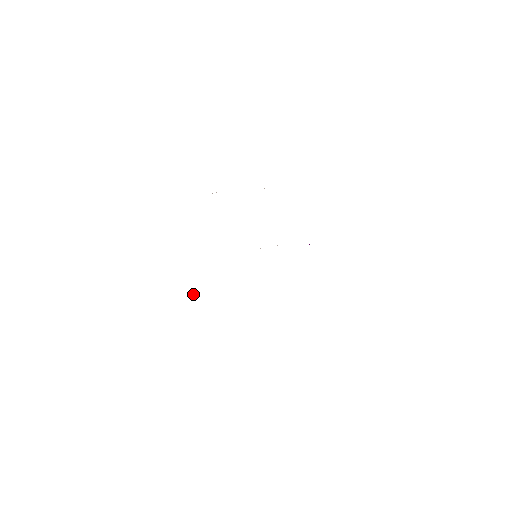
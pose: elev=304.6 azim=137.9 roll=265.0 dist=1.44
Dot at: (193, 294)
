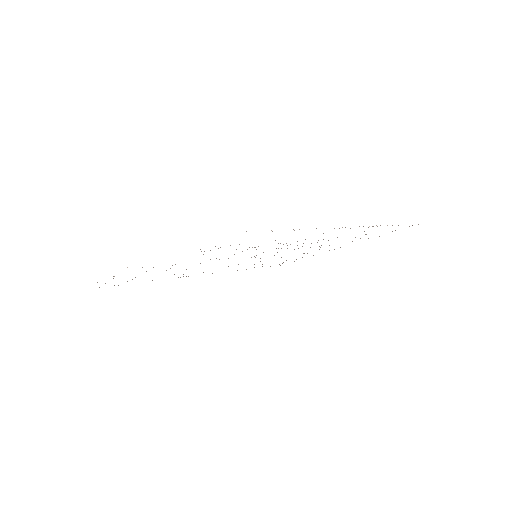
Dot at: occluded
